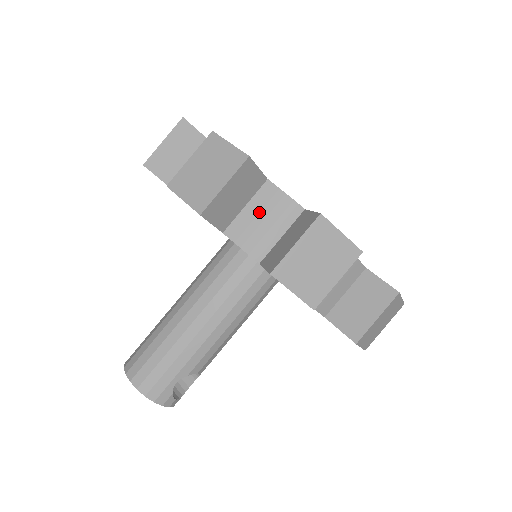
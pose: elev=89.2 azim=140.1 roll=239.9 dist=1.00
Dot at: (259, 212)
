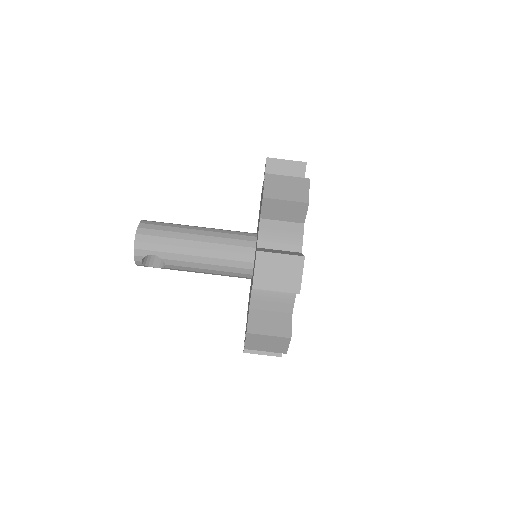
Dot at: (284, 230)
